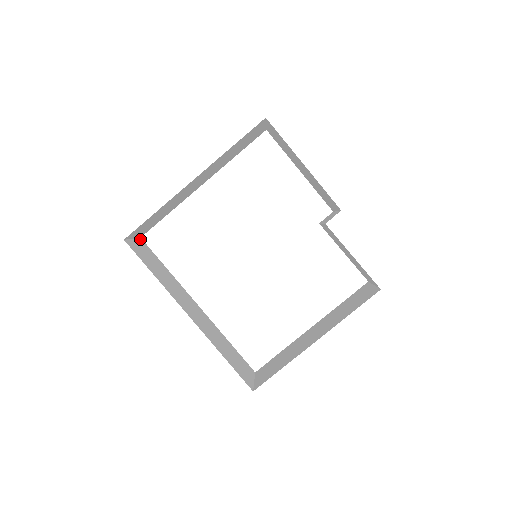
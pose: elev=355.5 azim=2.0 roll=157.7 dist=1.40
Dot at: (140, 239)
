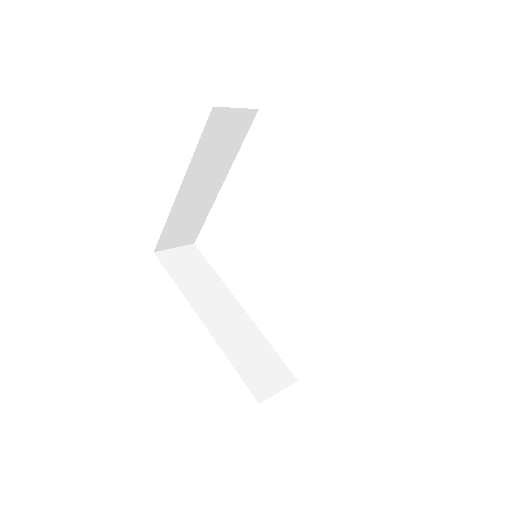
Dot at: (191, 245)
